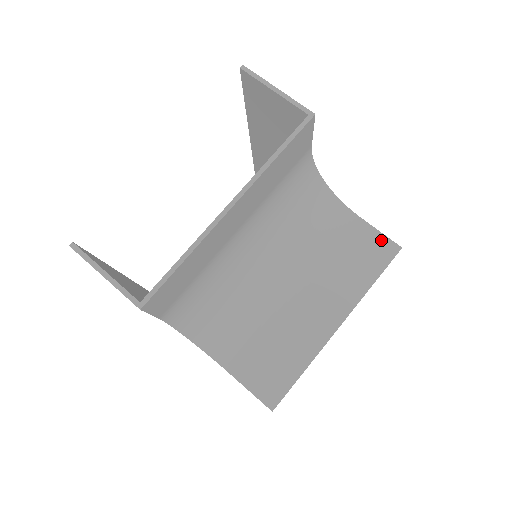
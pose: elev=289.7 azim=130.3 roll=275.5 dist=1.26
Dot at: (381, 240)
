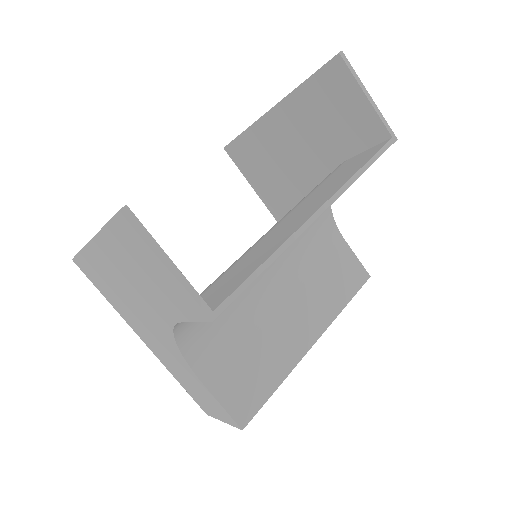
Dot at: (356, 265)
